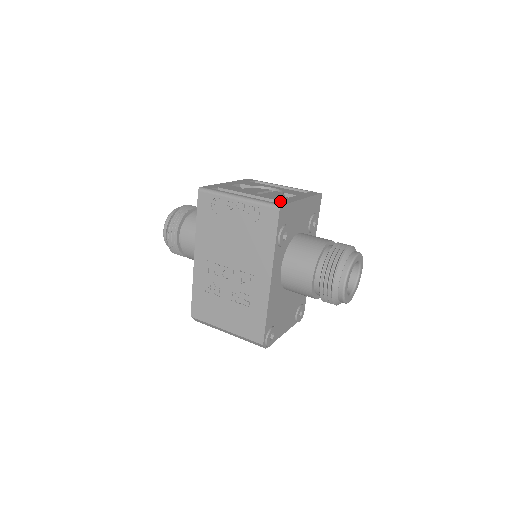
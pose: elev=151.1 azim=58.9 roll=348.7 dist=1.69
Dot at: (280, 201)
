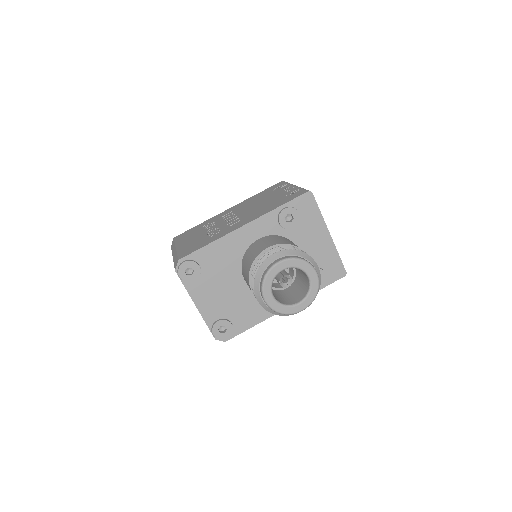
Dot at: occluded
